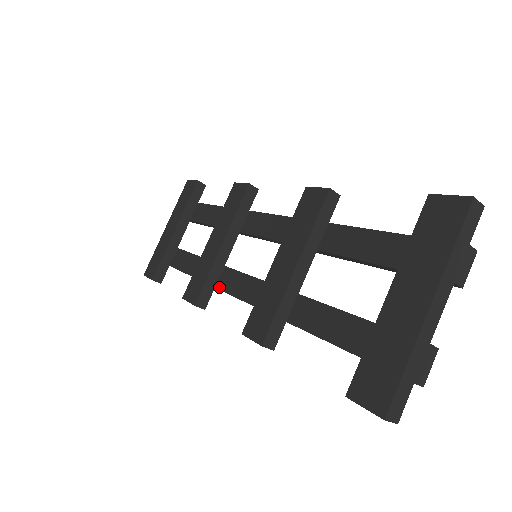
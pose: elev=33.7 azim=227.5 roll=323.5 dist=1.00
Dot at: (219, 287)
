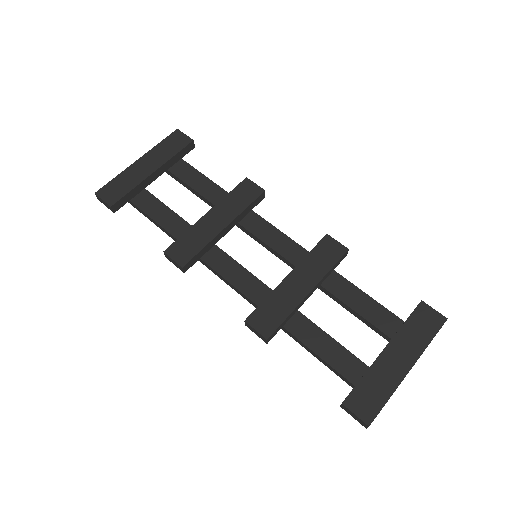
Dot at: (206, 261)
